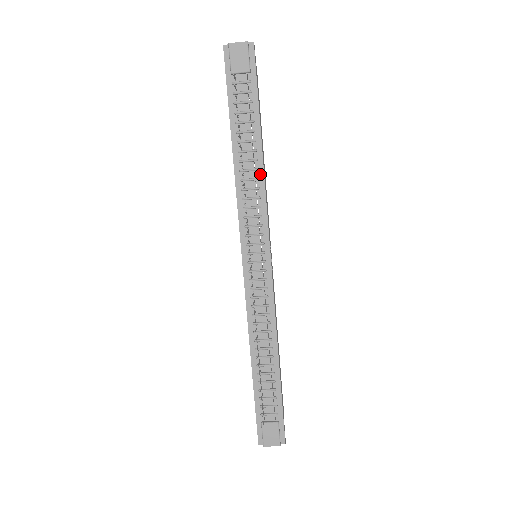
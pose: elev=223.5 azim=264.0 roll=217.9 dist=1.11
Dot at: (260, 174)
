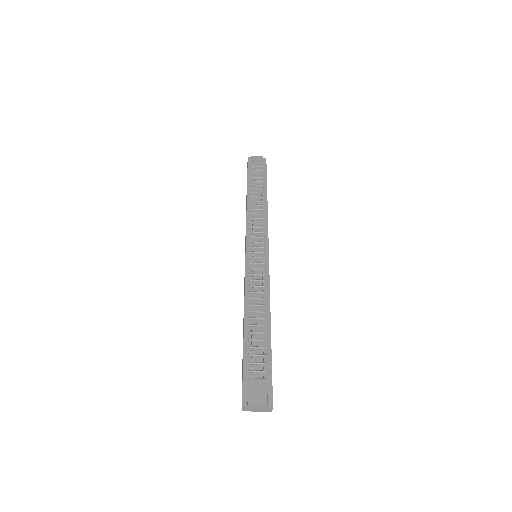
Dot at: (265, 208)
